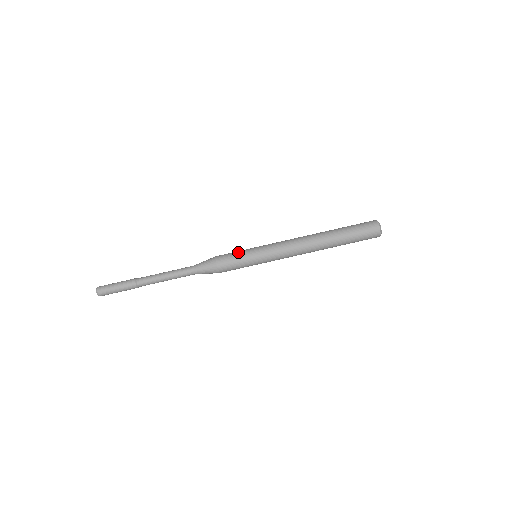
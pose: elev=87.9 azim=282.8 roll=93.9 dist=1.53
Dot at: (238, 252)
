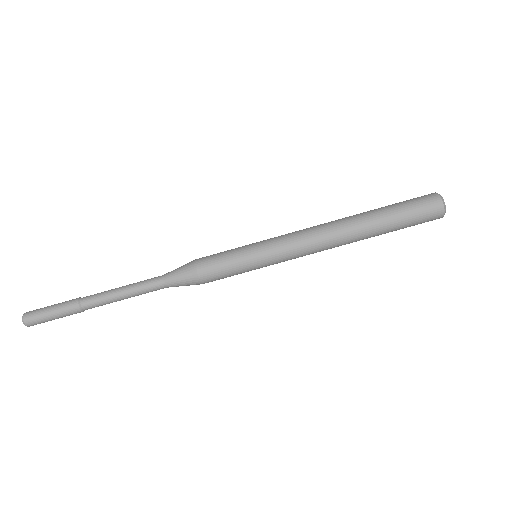
Dot at: (228, 250)
